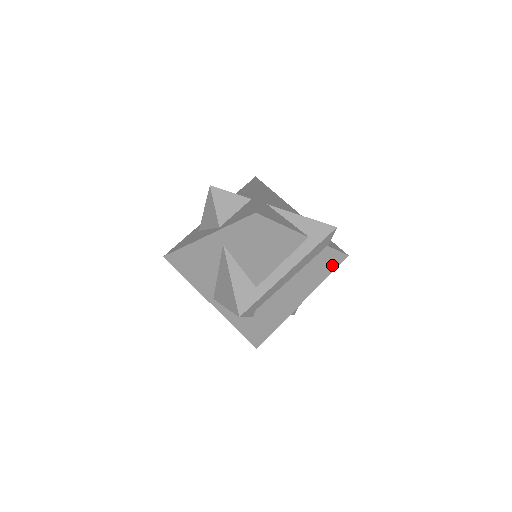
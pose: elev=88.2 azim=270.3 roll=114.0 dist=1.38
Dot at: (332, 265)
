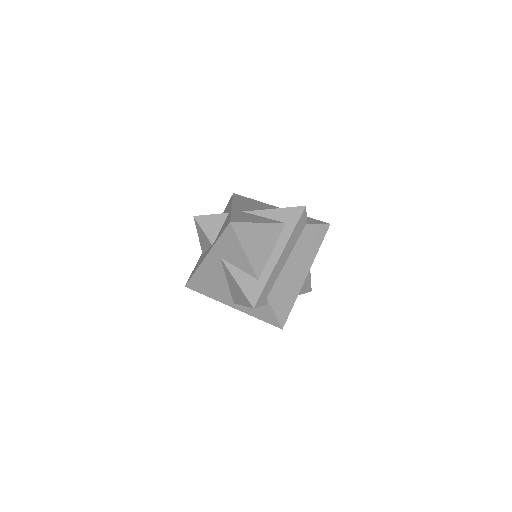
Dot at: (319, 237)
